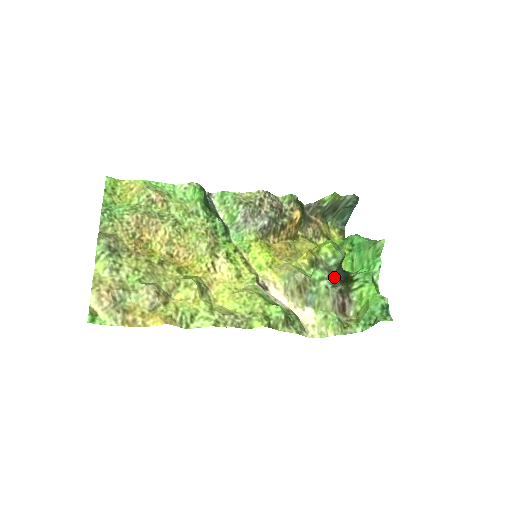
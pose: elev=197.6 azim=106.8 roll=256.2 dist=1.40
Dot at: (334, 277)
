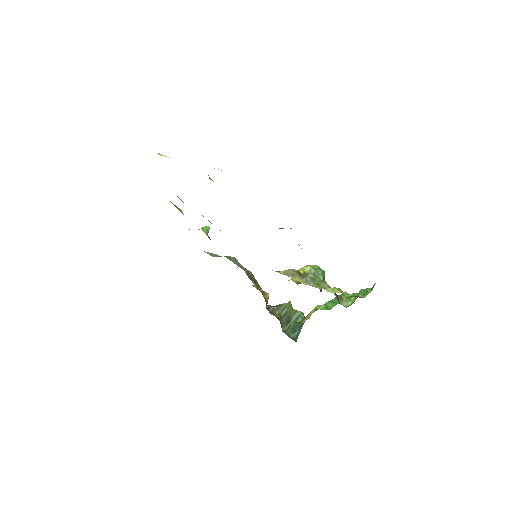
Dot at: (320, 290)
